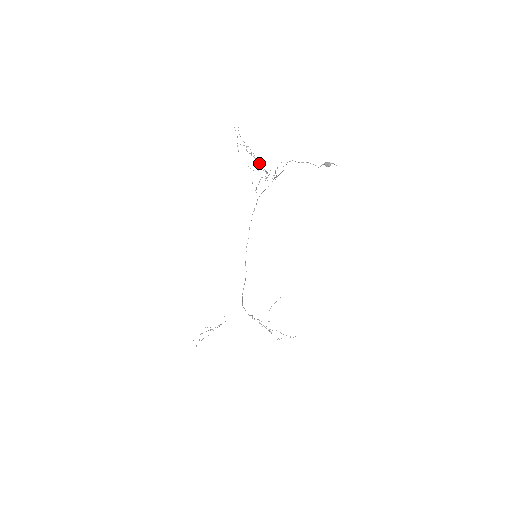
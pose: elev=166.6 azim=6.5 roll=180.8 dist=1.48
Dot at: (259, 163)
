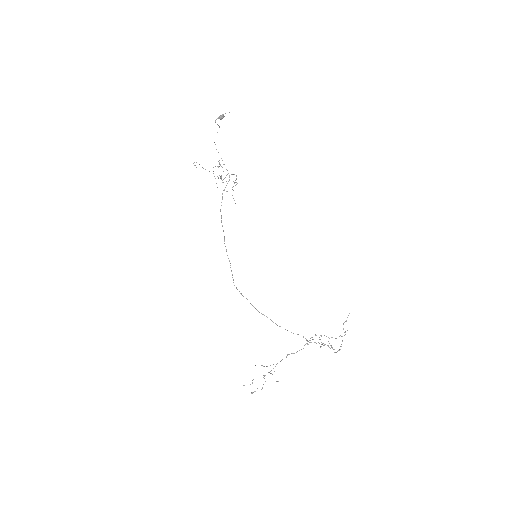
Dot at: occluded
